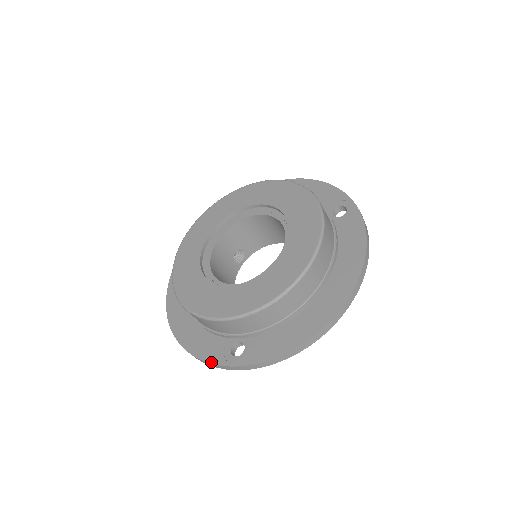
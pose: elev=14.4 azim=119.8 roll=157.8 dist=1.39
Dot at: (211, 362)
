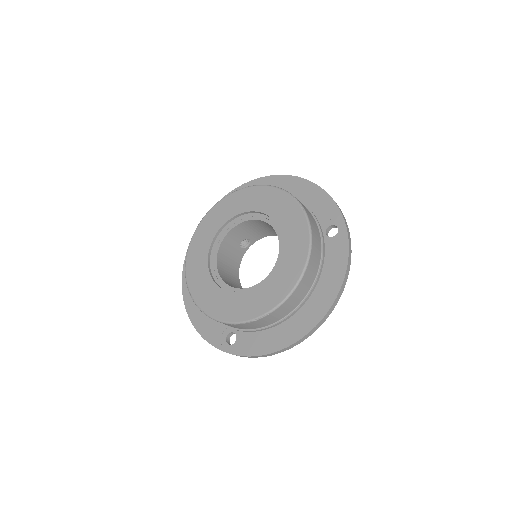
Dot at: (211, 343)
